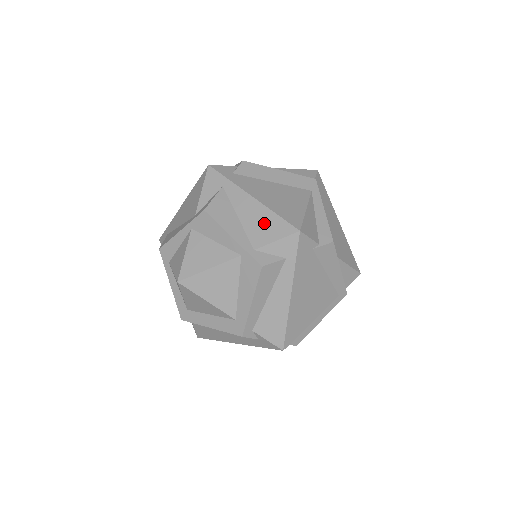
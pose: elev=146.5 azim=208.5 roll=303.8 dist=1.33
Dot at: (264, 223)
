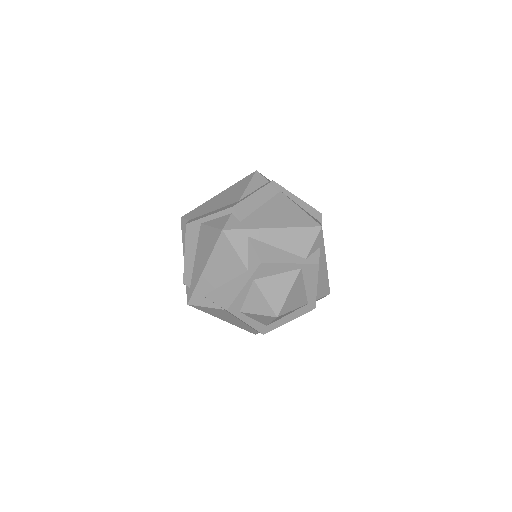
Dot at: (297, 239)
